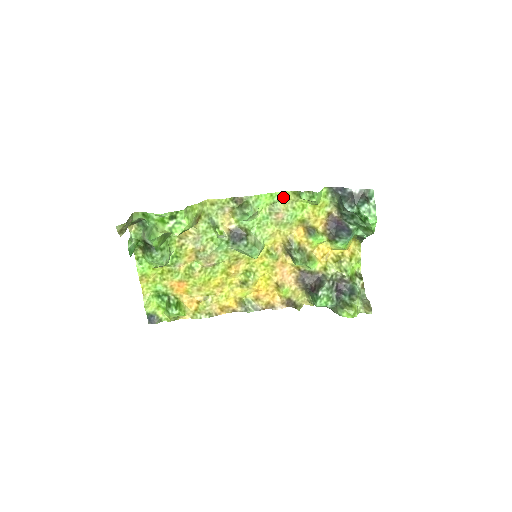
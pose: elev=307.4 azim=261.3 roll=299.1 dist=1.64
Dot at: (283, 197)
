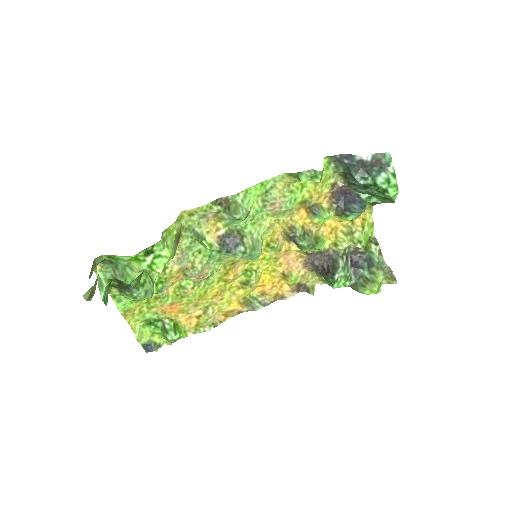
Dot at: (276, 182)
